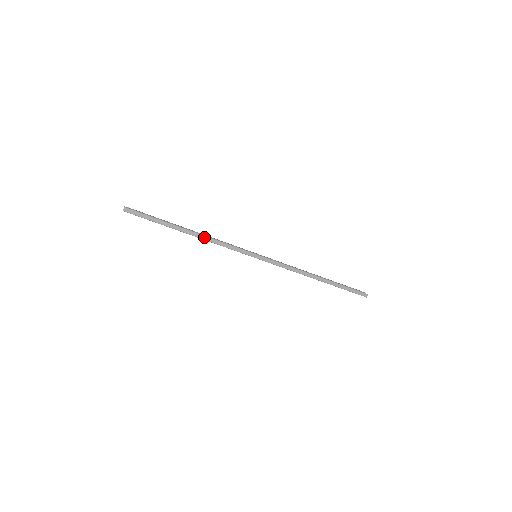
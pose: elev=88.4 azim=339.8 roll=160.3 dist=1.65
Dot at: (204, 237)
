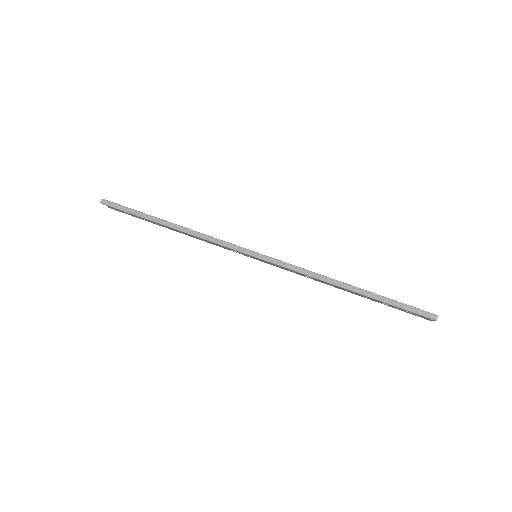
Dot at: (185, 229)
